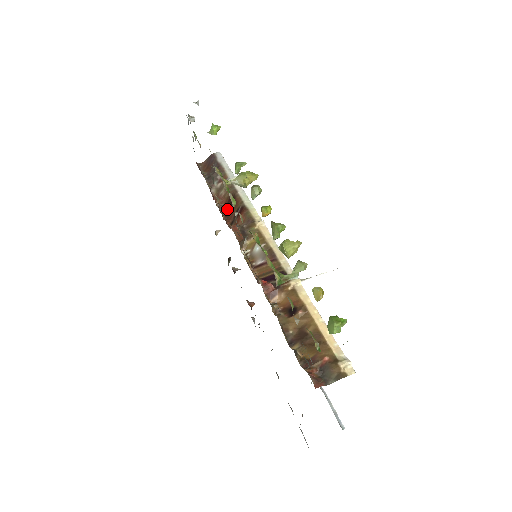
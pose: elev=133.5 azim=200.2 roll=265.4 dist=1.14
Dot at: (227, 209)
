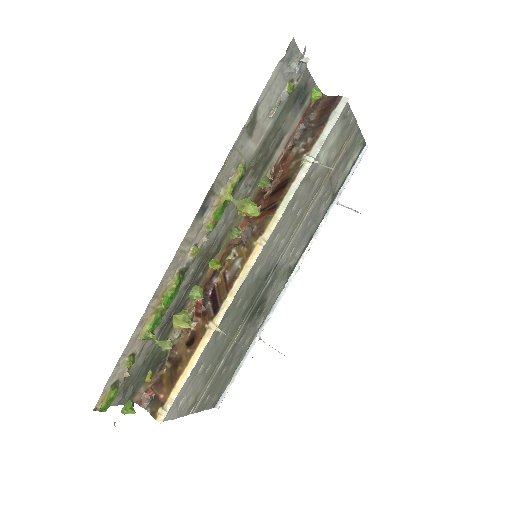
Dot at: (276, 189)
